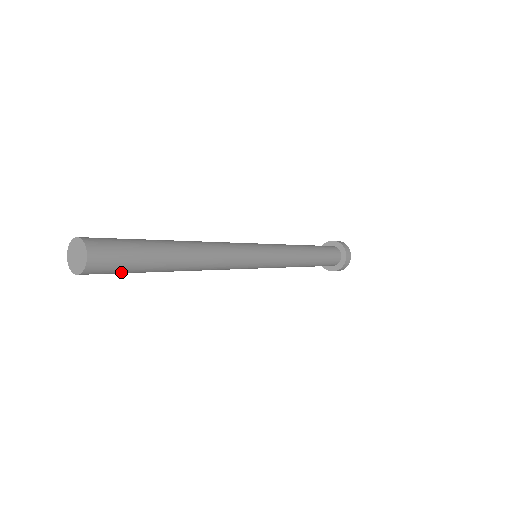
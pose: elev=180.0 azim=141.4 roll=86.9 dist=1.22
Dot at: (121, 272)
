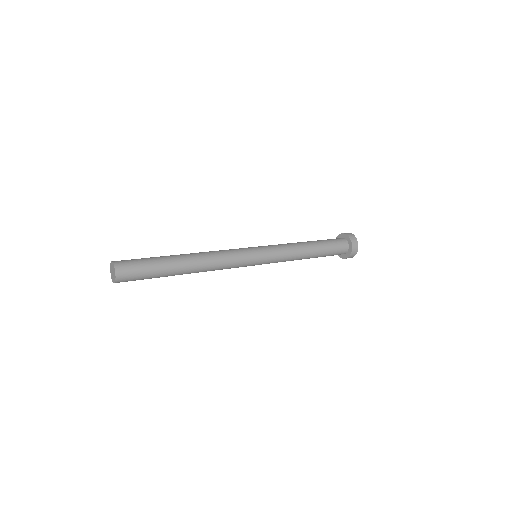
Dot at: (140, 279)
